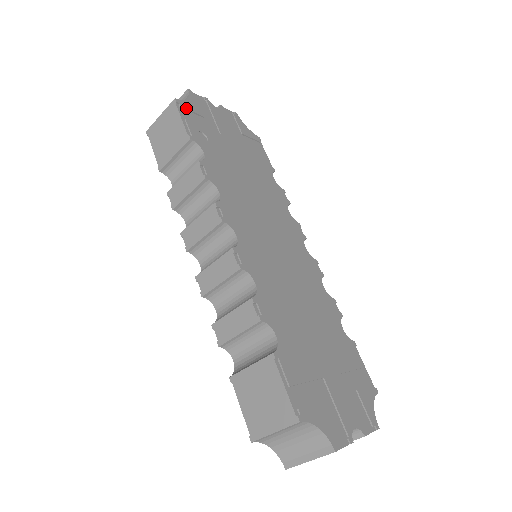
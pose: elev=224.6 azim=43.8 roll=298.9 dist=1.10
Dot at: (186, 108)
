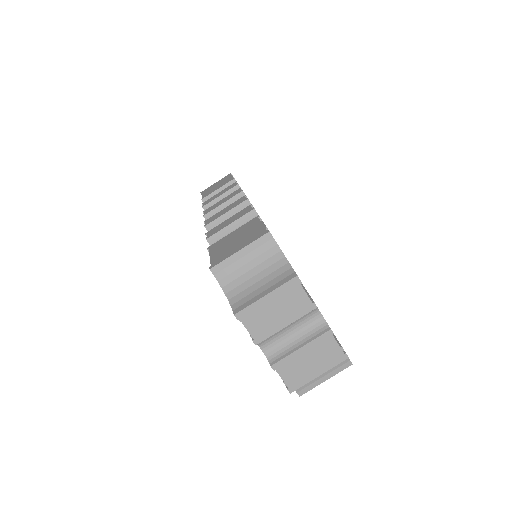
Dot at: occluded
